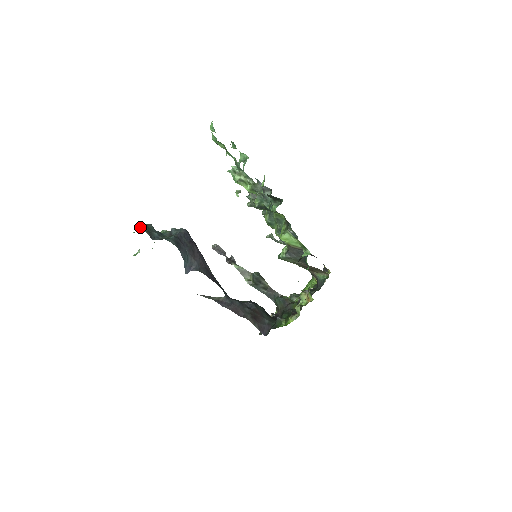
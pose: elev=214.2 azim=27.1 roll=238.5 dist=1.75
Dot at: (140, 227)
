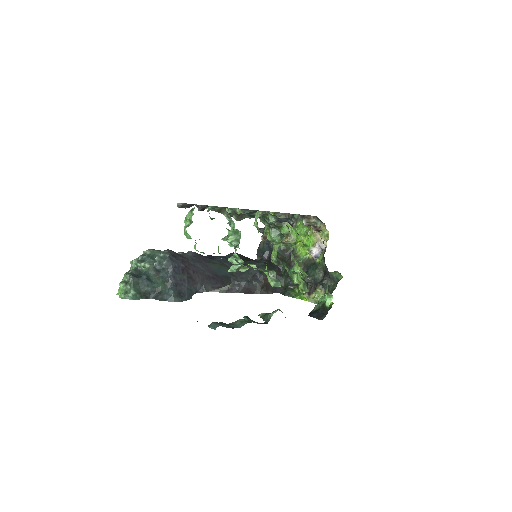
Dot at: (132, 299)
